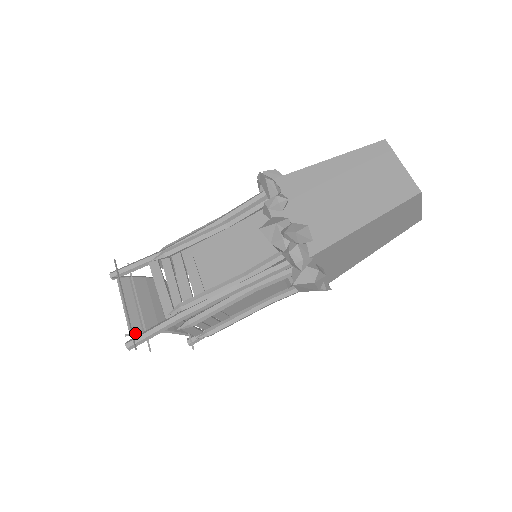
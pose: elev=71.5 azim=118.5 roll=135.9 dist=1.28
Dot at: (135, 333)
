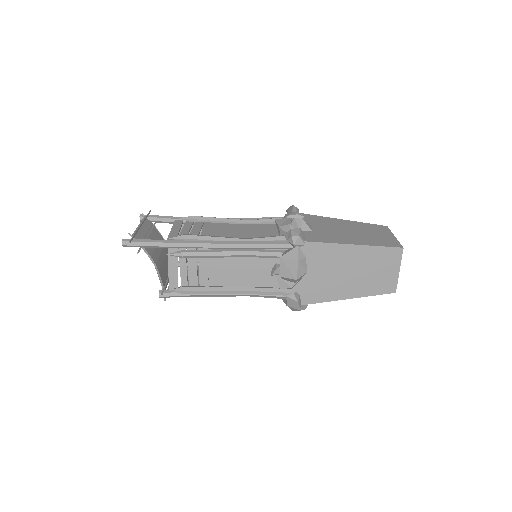
Dot at: occluded
